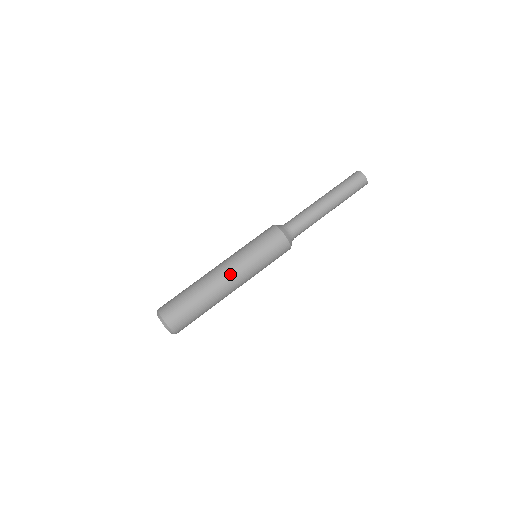
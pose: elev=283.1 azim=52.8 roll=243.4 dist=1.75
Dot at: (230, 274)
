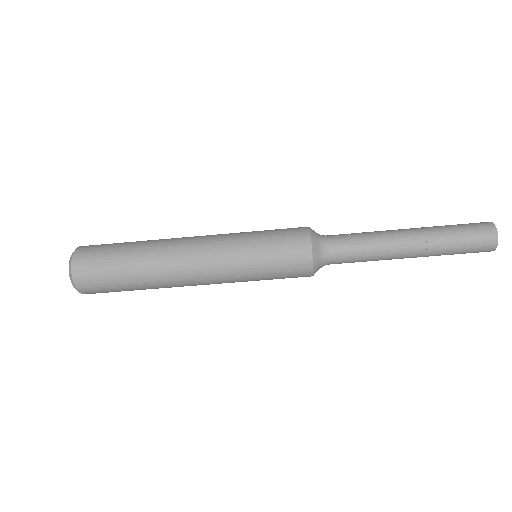
Dot at: (201, 277)
